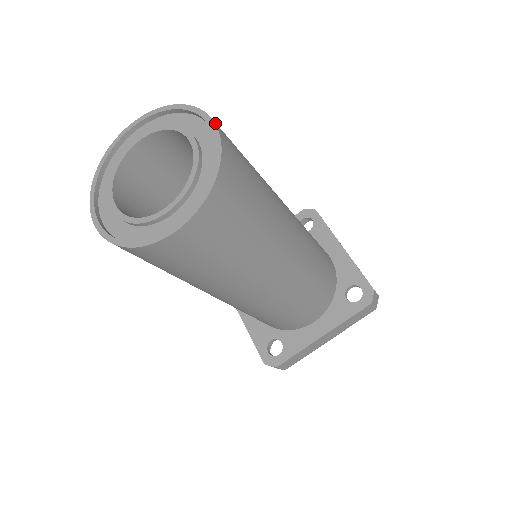
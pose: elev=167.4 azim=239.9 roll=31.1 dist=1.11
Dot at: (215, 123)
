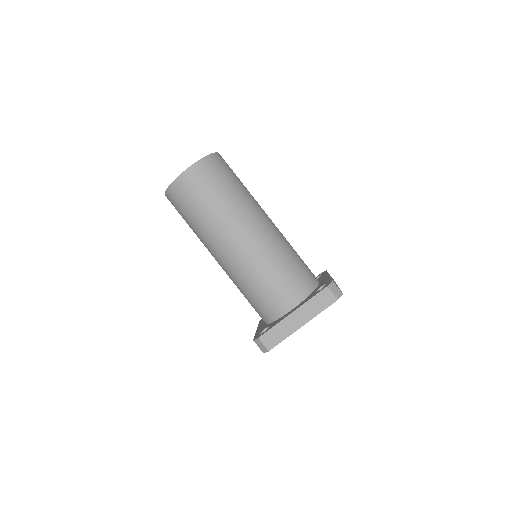
Dot at: occluded
